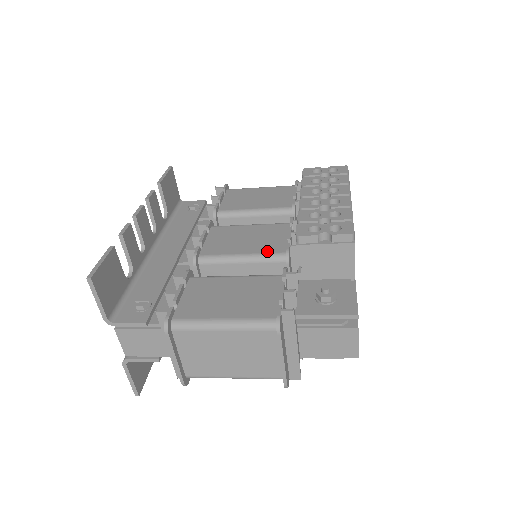
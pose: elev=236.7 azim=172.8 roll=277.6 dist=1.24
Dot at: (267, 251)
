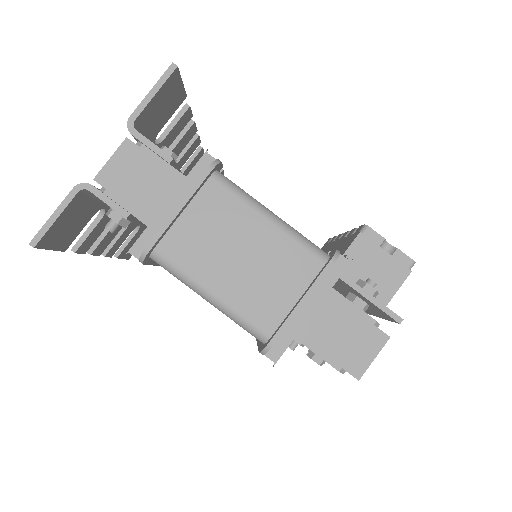
Dot at: occluded
